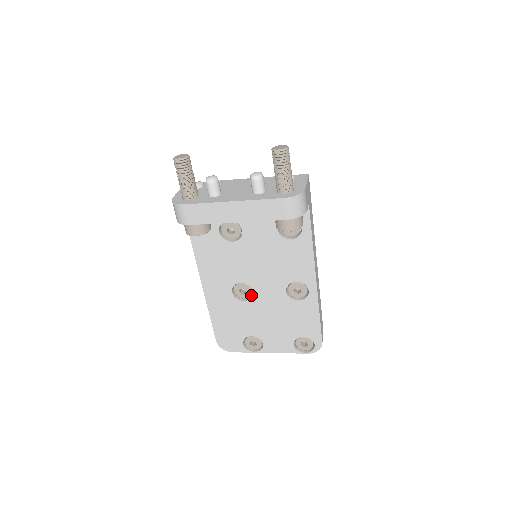
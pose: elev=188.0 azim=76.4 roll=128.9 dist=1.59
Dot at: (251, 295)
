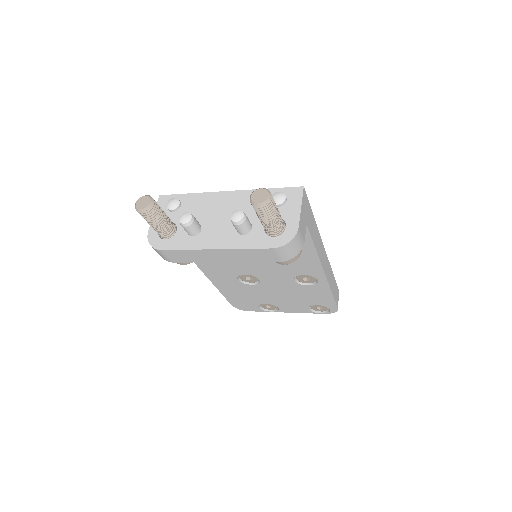
Dot at: occluded
